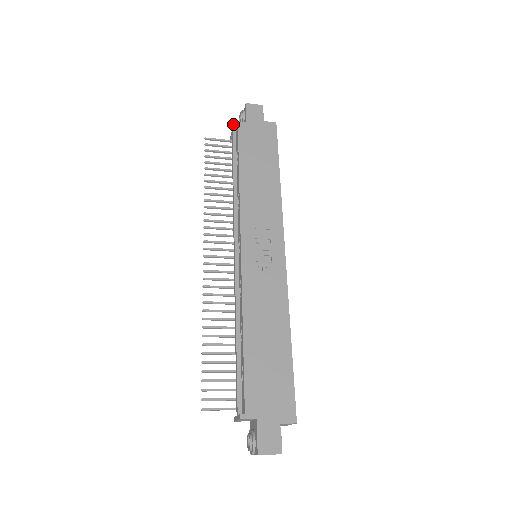
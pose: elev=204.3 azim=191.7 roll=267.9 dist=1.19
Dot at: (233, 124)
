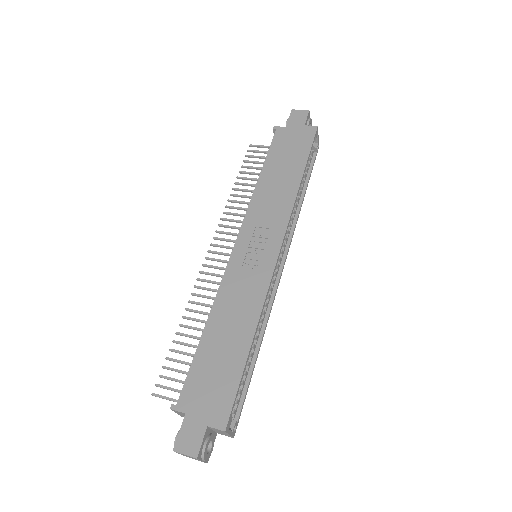
Dot at: (274, 130)
